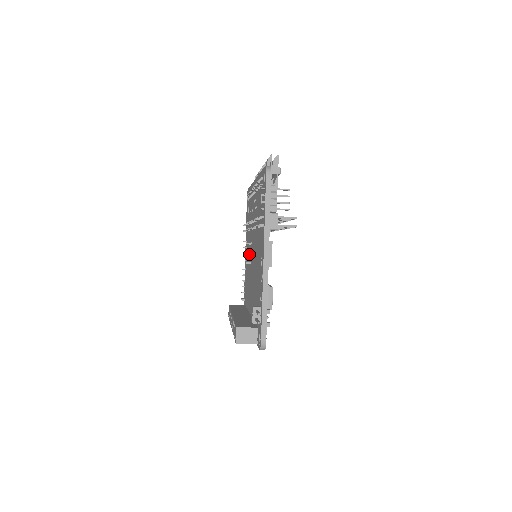
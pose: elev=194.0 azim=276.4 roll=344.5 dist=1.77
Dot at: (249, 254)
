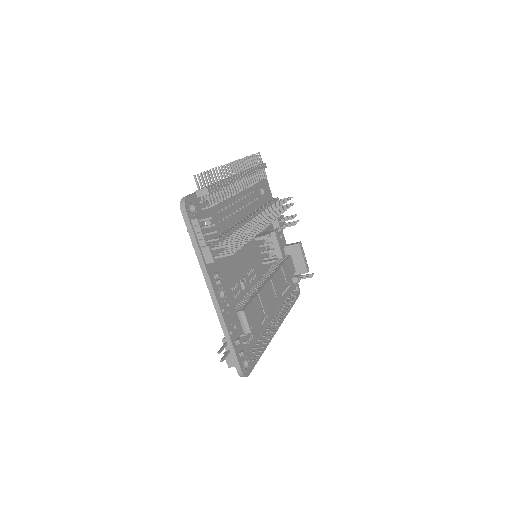
Dot at: occluded
